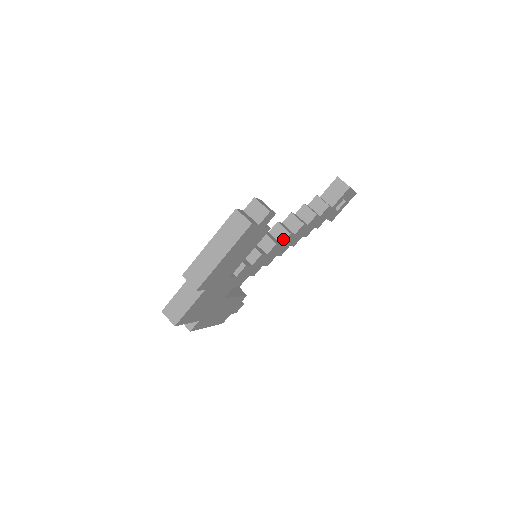
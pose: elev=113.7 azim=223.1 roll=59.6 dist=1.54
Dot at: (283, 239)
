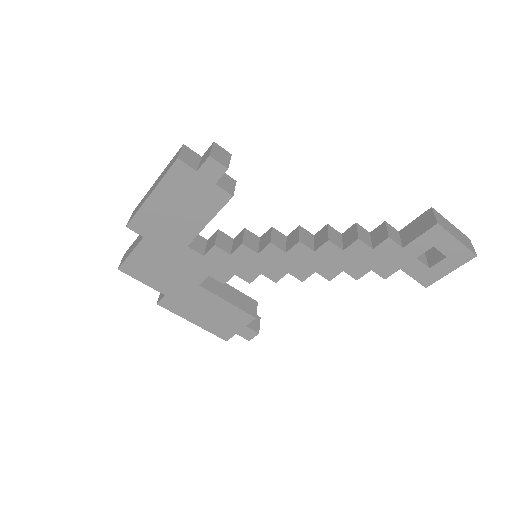
Dot at: (291, 246)
